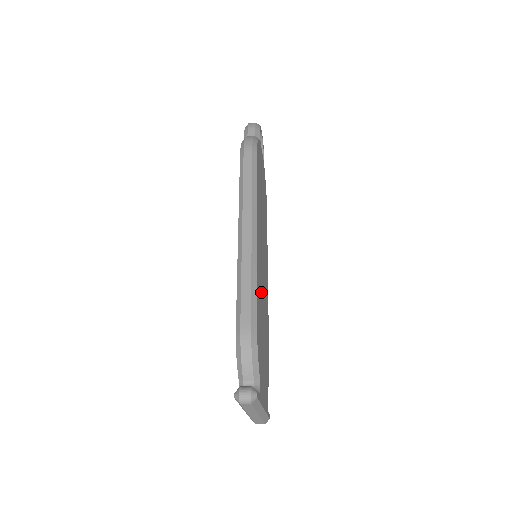
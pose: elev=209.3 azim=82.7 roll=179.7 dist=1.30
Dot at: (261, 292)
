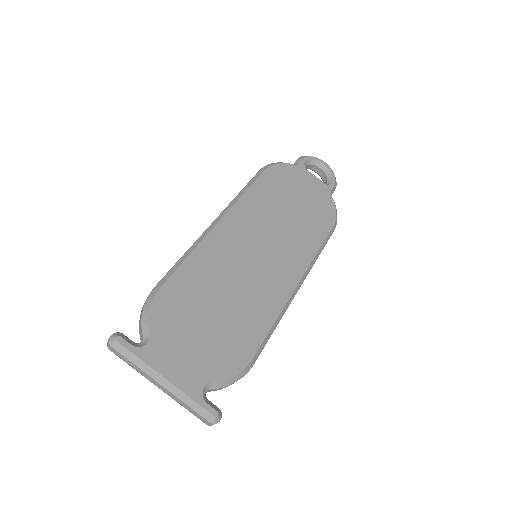
Dot at: (220, 276)
